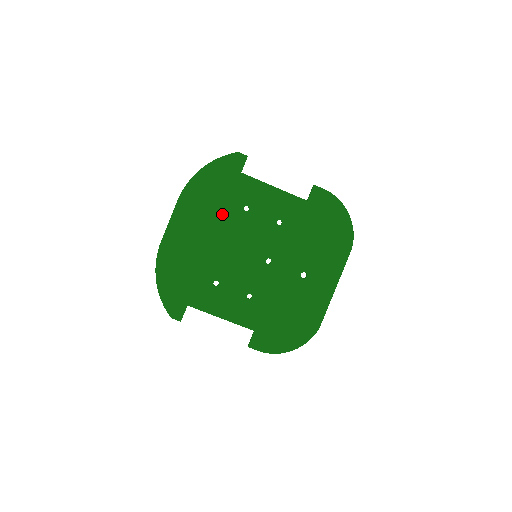
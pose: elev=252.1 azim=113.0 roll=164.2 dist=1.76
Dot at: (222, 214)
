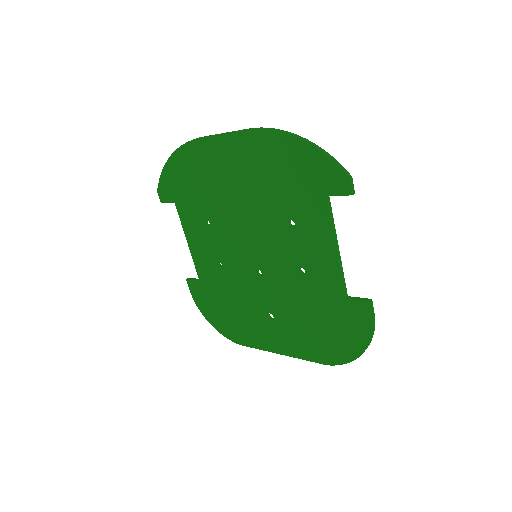
Dot at: (268, 196)
